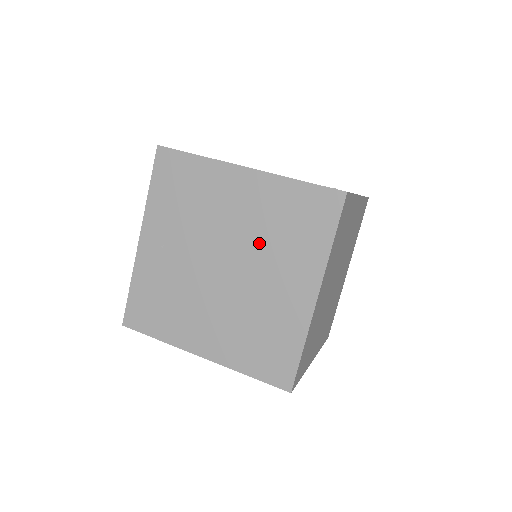
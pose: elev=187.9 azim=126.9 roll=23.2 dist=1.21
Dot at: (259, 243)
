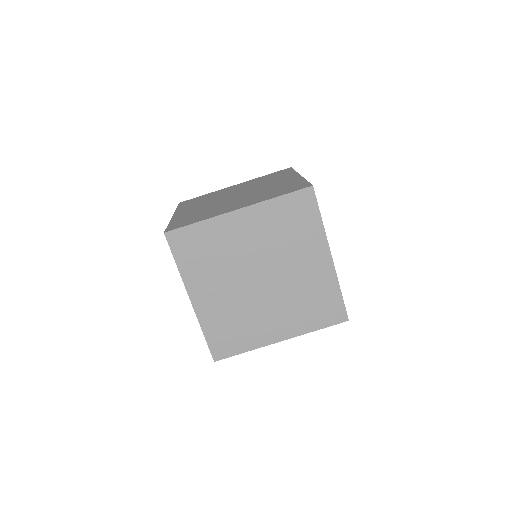
Dot at: (276, 250)
